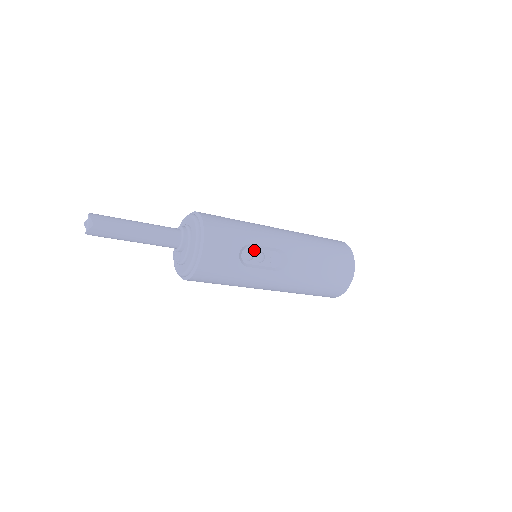
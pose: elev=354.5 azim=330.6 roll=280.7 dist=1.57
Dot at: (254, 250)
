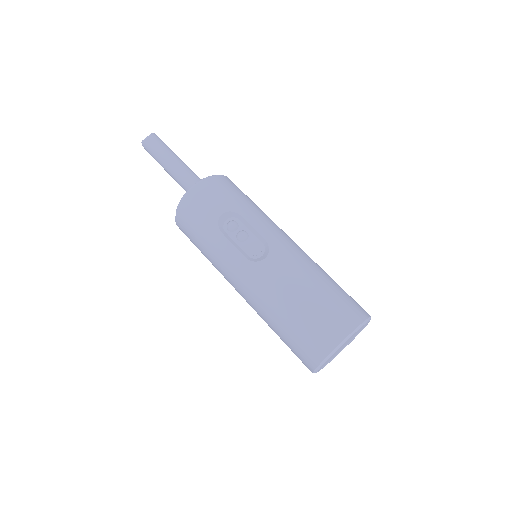
Dot at: (241, 225)
